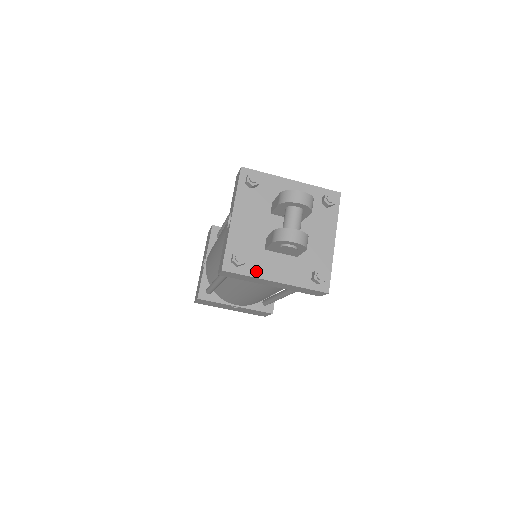
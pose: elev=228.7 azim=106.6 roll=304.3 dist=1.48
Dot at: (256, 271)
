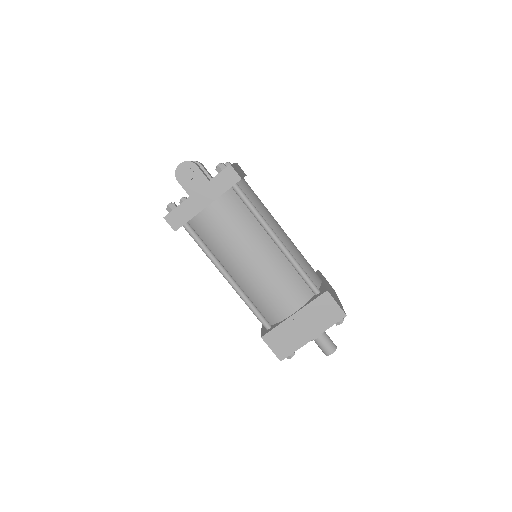
Dot at: (184, 201)
